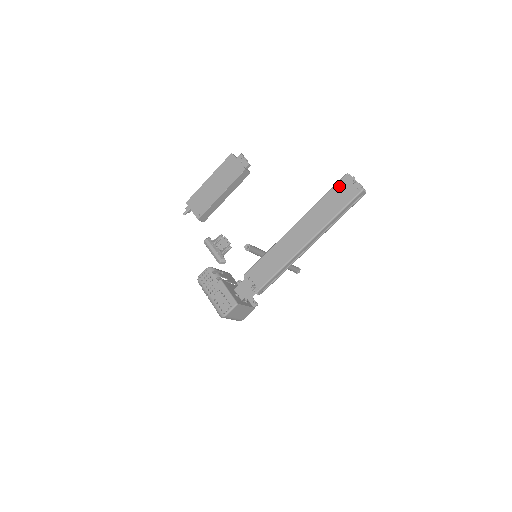
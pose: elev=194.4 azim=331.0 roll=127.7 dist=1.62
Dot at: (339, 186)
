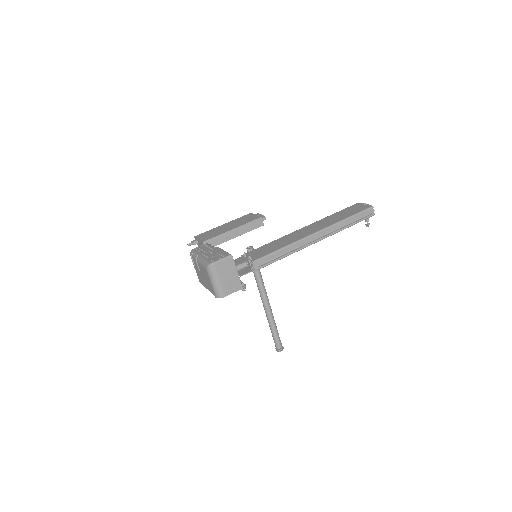
Dot at: (350, 207)
